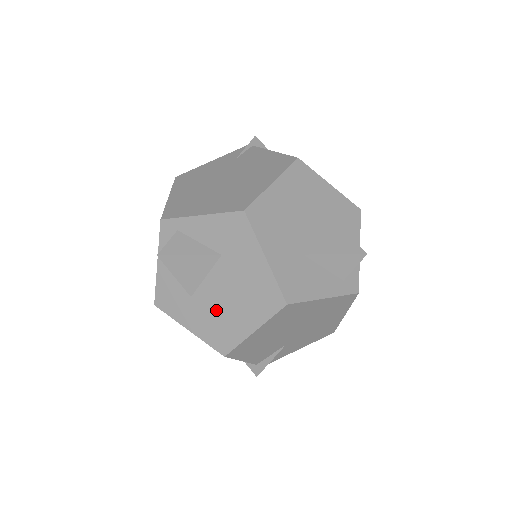
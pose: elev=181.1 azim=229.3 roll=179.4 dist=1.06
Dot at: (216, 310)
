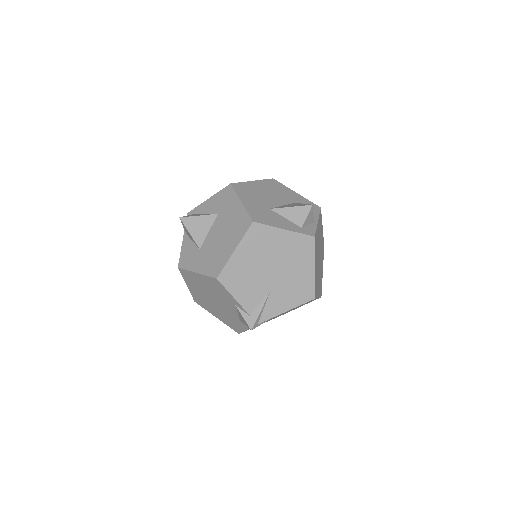
Dot at: (213, 249)
